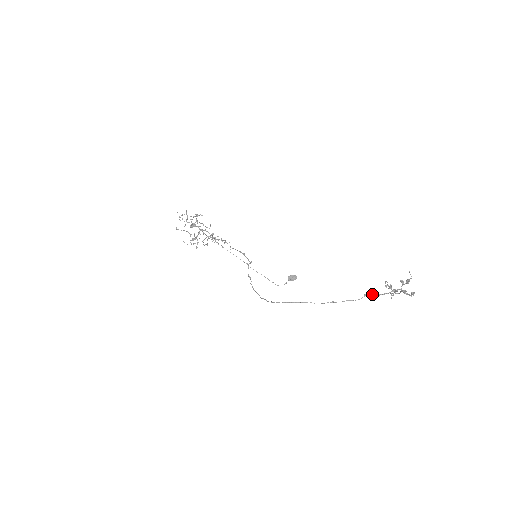
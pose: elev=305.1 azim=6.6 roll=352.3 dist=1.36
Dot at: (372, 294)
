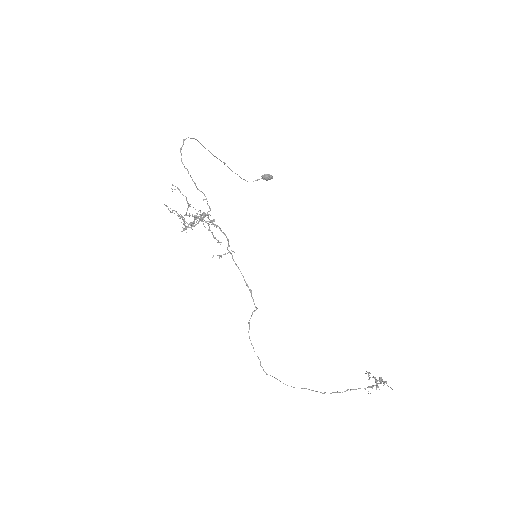
Dot at: occluded
